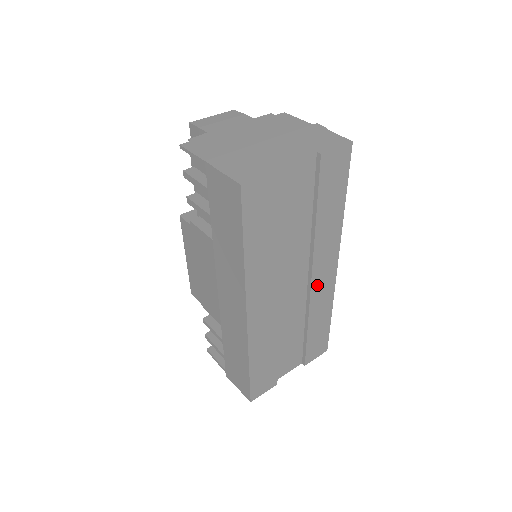
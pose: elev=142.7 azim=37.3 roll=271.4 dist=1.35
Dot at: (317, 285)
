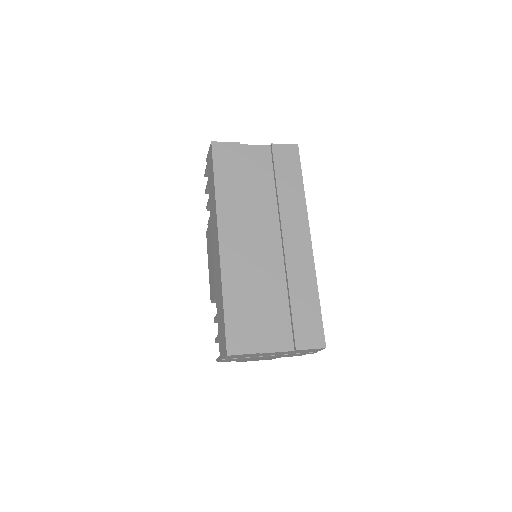
Dot at: (291, 249)
